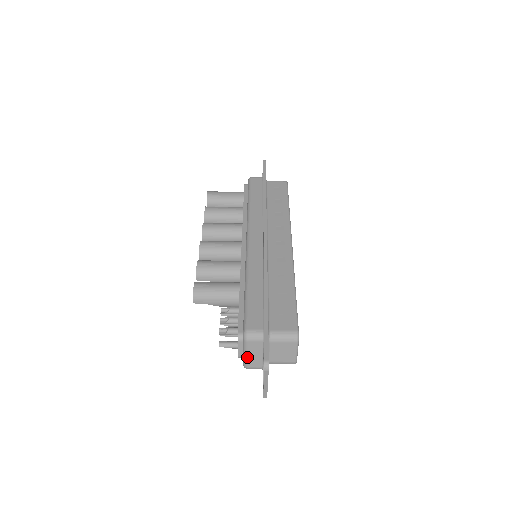
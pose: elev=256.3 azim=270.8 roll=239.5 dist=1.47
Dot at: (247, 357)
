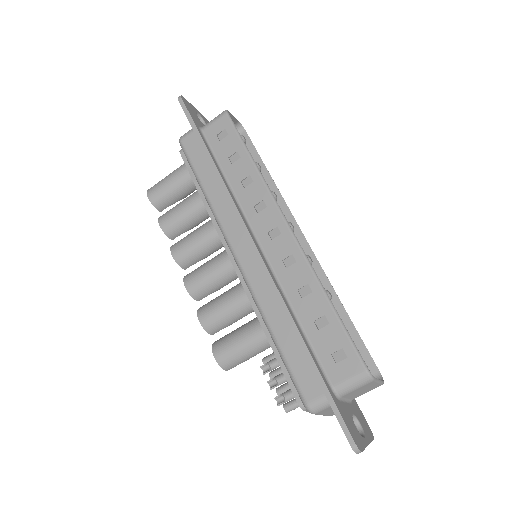
Dot at: (325, 415)
